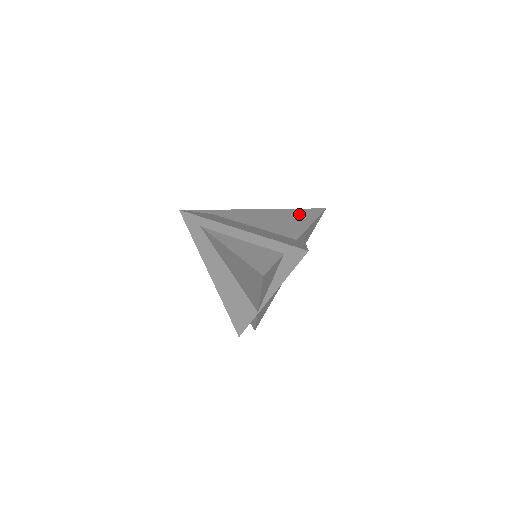
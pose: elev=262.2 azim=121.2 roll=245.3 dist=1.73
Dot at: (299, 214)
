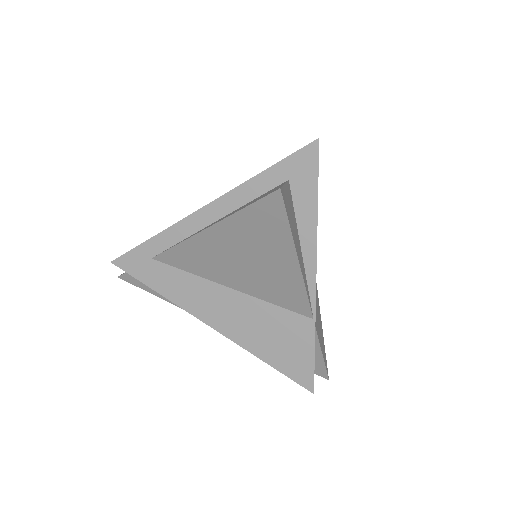
Dot at: occluded
